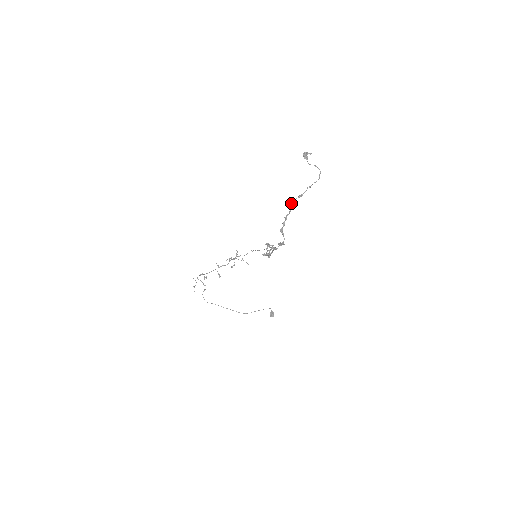
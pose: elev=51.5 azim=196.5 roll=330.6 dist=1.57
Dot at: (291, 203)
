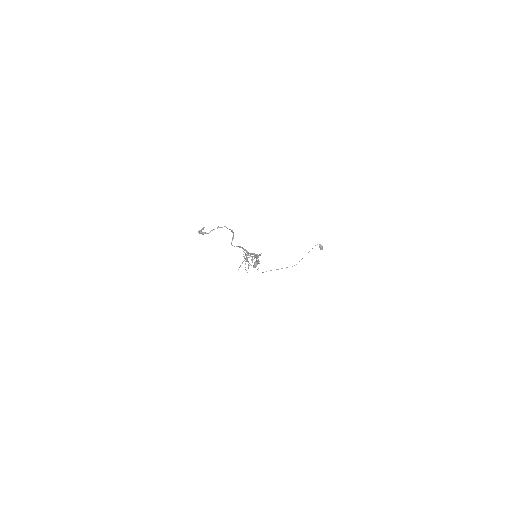
Dot at: (232, 245)
